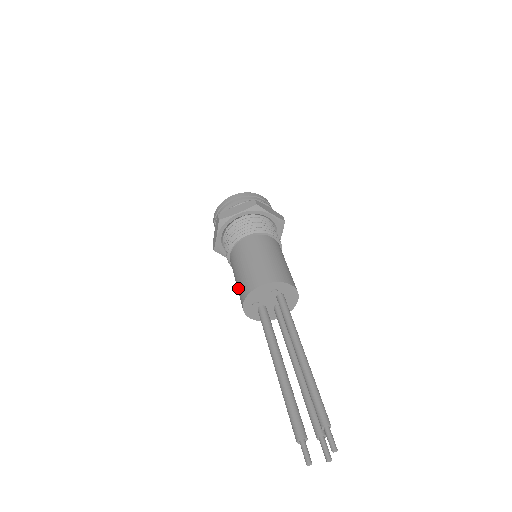
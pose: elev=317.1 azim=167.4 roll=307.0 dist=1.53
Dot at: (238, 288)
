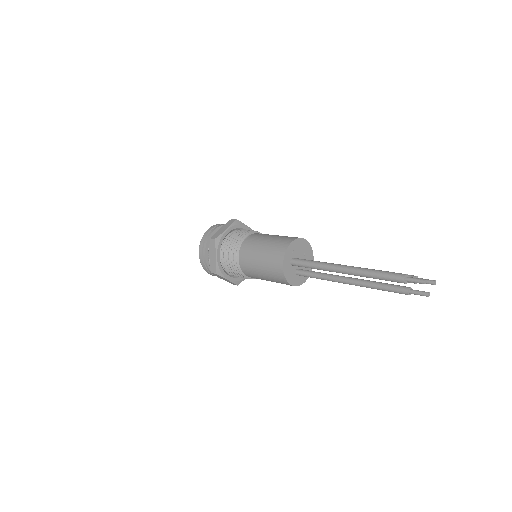
Dot at: (275, 242)
